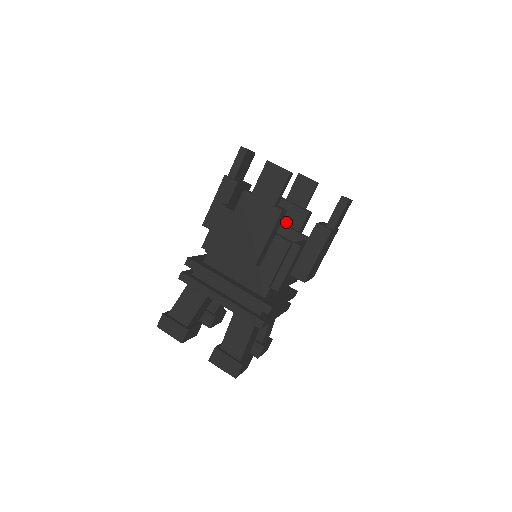
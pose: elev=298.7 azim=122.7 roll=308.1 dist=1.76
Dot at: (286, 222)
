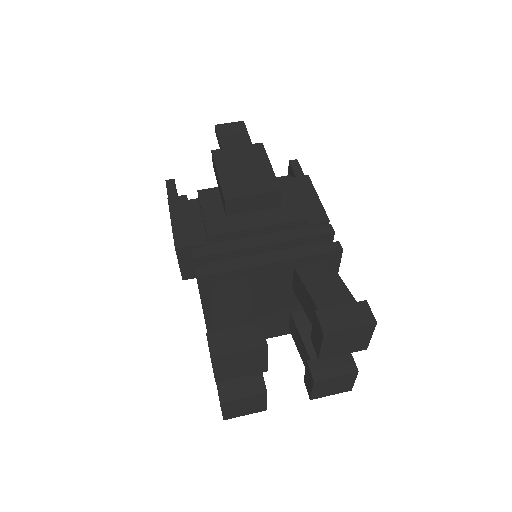
Dot at: occluded
